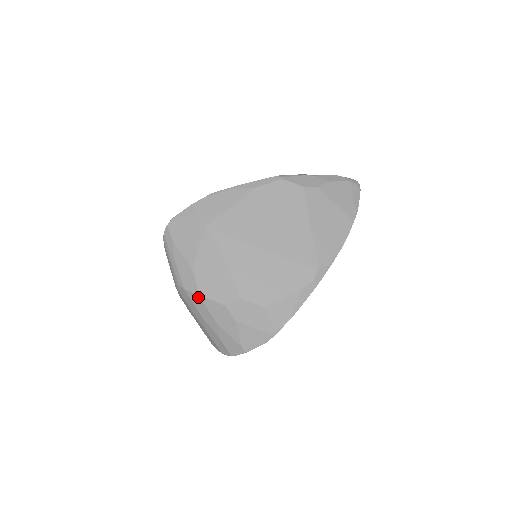
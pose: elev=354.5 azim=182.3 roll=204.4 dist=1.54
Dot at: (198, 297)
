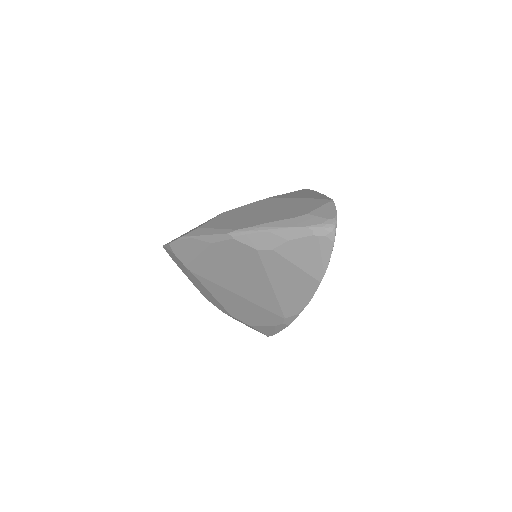
Dot at: occluded
